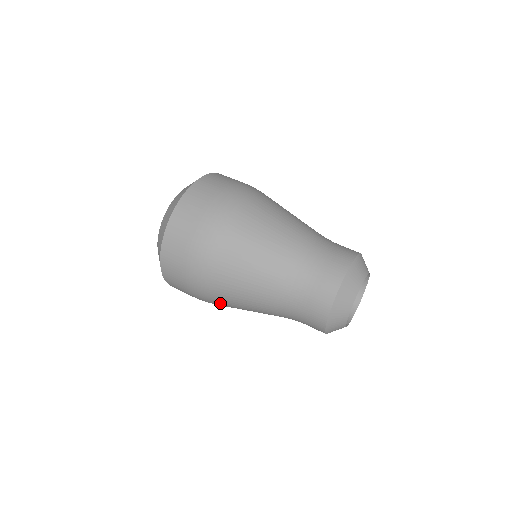
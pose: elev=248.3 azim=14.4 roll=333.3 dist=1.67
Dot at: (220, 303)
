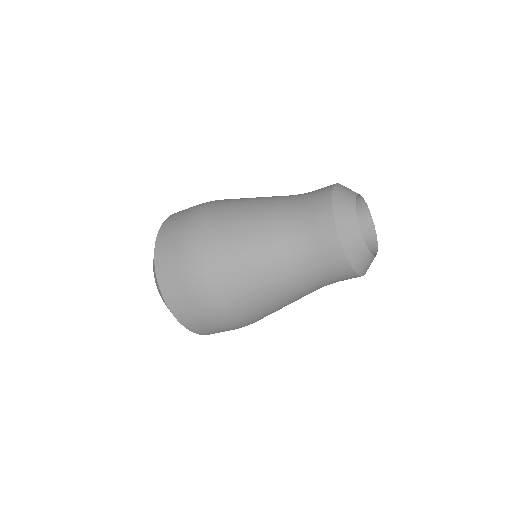
Dot at: (236, 306)
